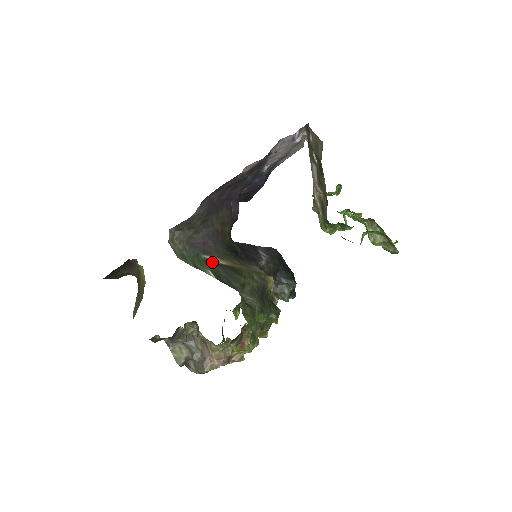
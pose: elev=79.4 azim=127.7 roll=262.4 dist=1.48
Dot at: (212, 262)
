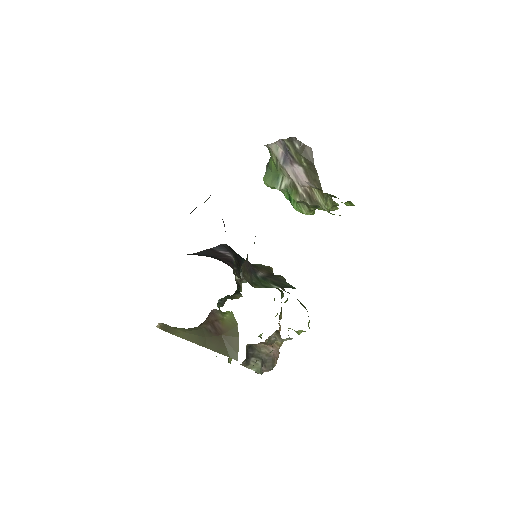
Dot at: (264, 277)
